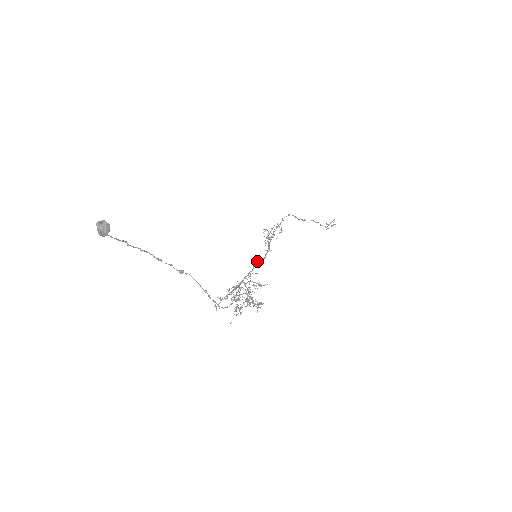
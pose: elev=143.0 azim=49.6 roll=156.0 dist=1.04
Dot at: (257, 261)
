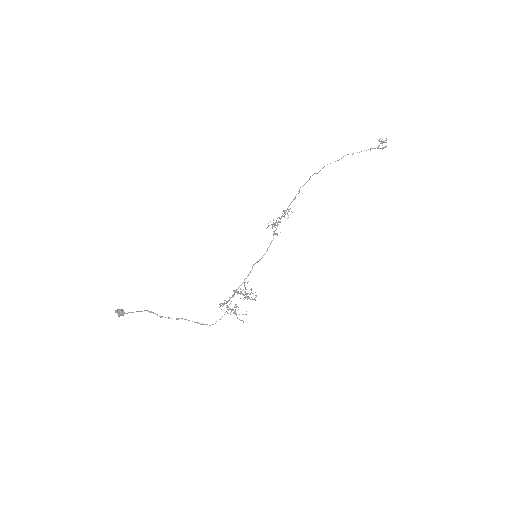
Dot at: occluded
